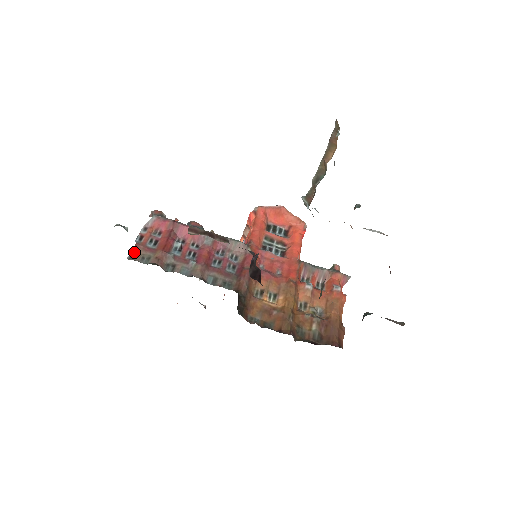
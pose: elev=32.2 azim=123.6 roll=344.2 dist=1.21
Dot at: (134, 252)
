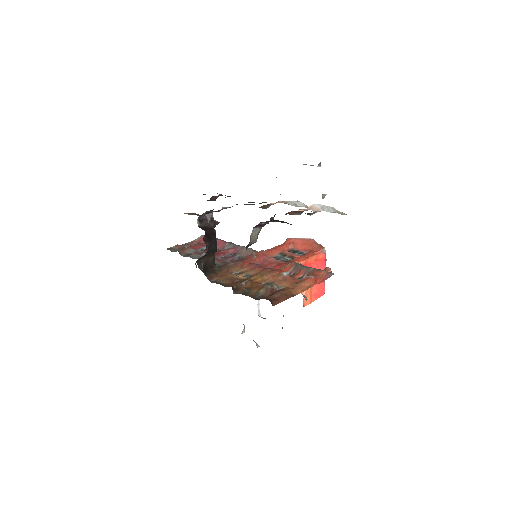
Dot at: (172, 248)
